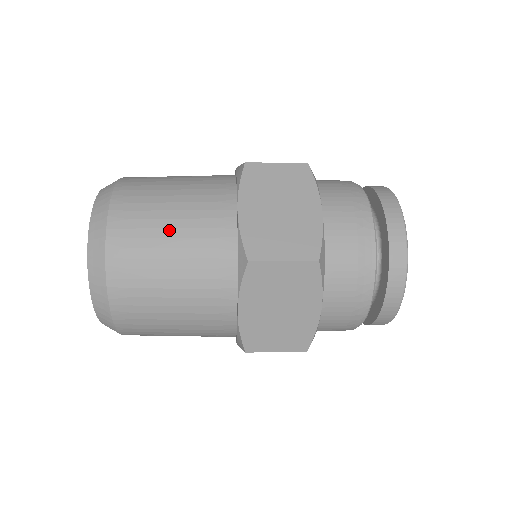
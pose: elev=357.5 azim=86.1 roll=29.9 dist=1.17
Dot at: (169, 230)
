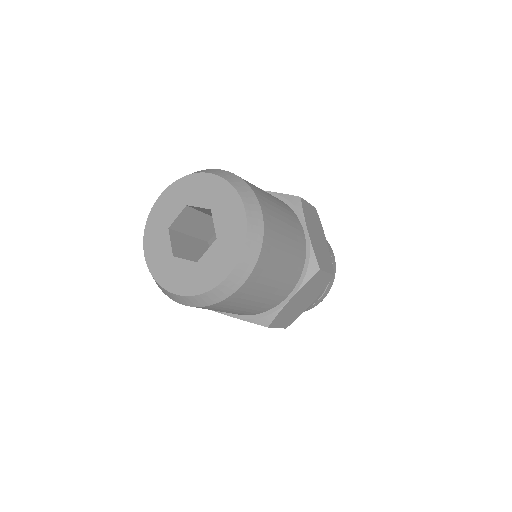
Dot at: occluded
